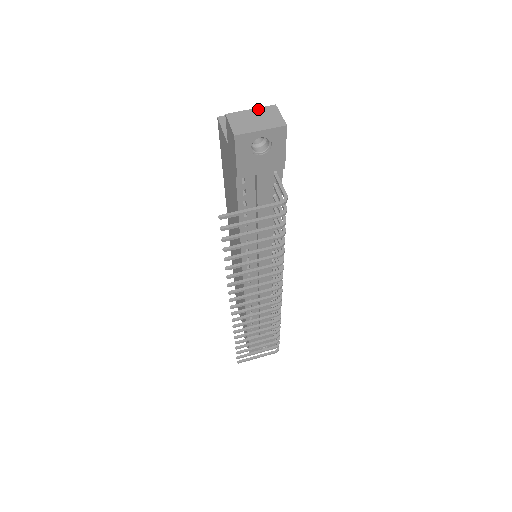
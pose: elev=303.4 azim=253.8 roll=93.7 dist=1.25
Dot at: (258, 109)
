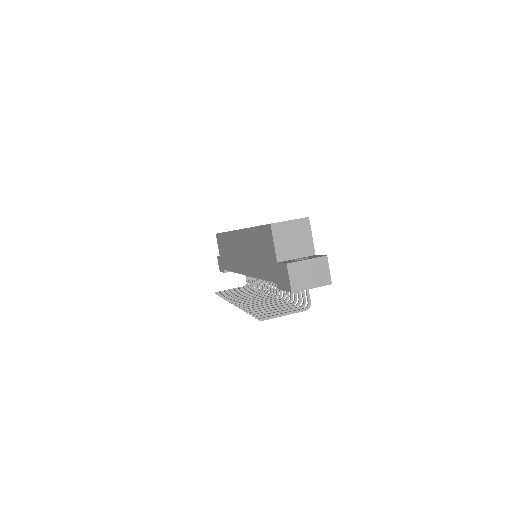
Dot at: (313, 260)
